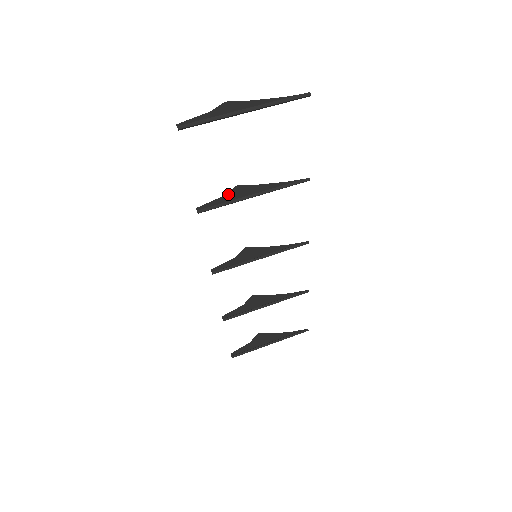
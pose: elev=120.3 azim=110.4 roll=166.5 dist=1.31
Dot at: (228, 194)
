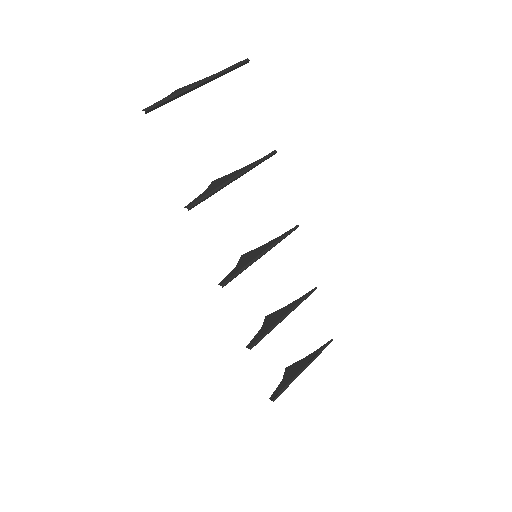
Dot at: (208, 188)
